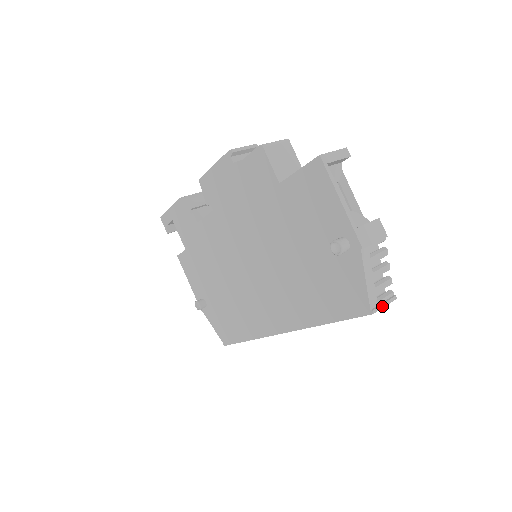
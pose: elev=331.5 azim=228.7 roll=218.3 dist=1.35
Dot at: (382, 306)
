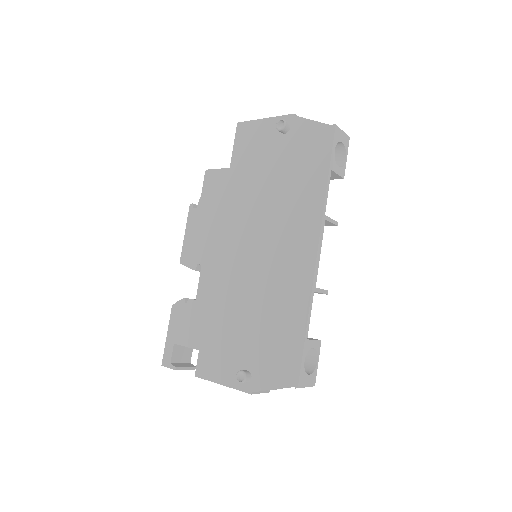
Dot at: (340, 129)
